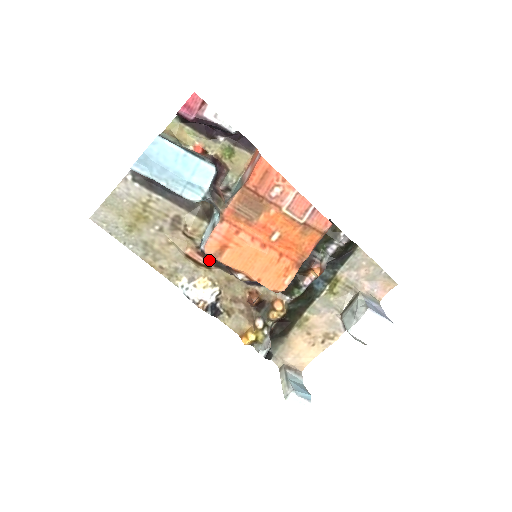
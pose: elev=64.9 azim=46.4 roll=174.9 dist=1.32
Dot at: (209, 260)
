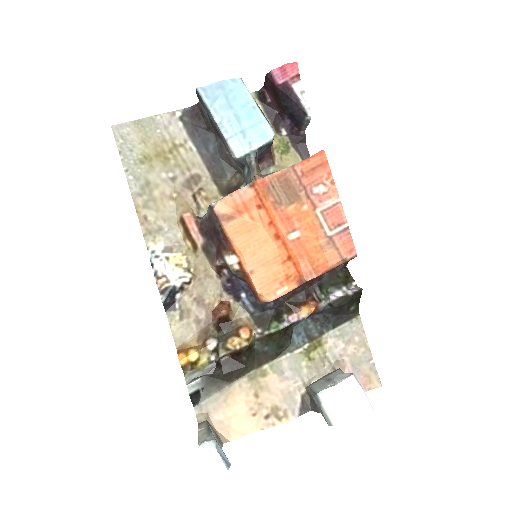
Dot at: (203, 236)
